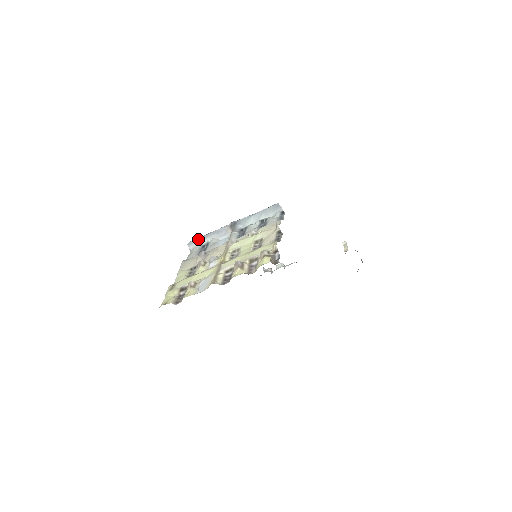
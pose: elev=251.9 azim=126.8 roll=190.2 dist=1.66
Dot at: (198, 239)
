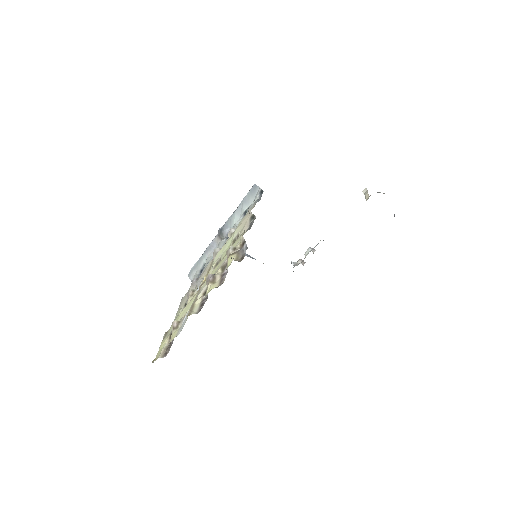
Dot at: (195, 265)
